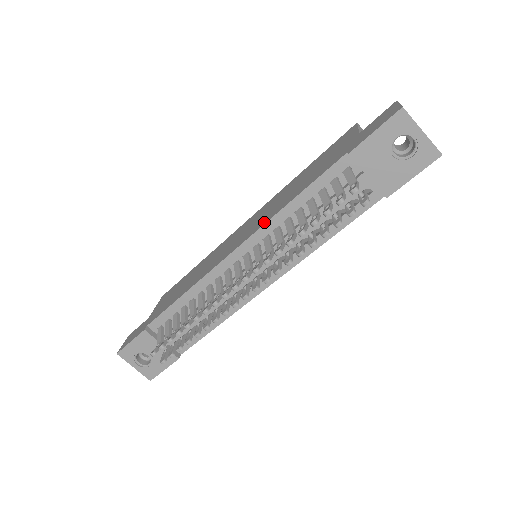
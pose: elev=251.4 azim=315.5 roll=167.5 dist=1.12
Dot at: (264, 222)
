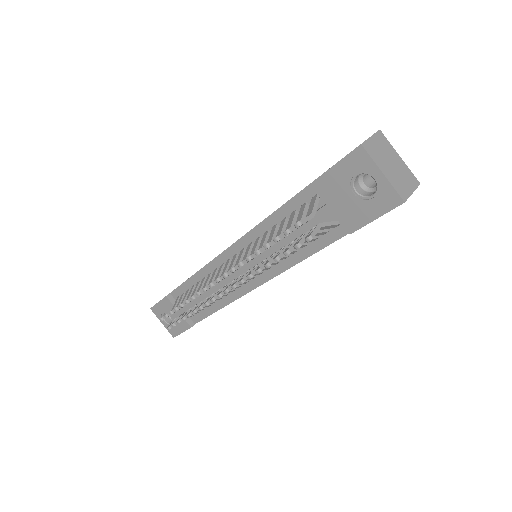
Dot at: occluded
